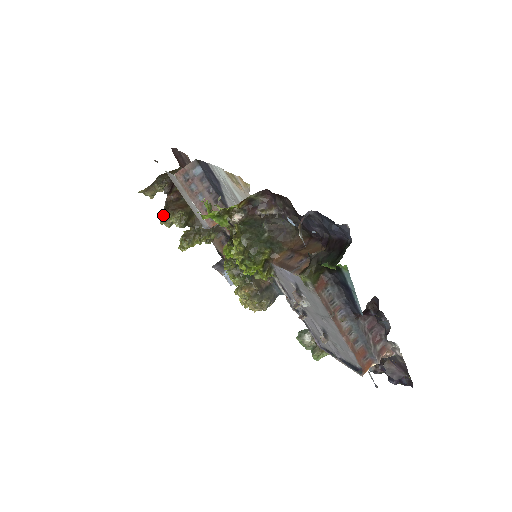
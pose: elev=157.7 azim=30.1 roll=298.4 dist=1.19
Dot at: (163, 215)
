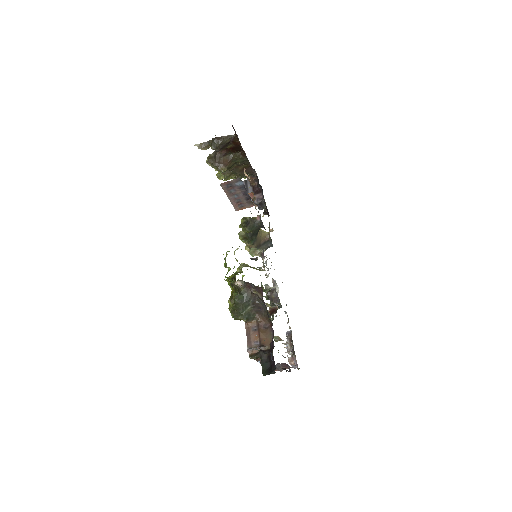
Dot at: (209, 163)
